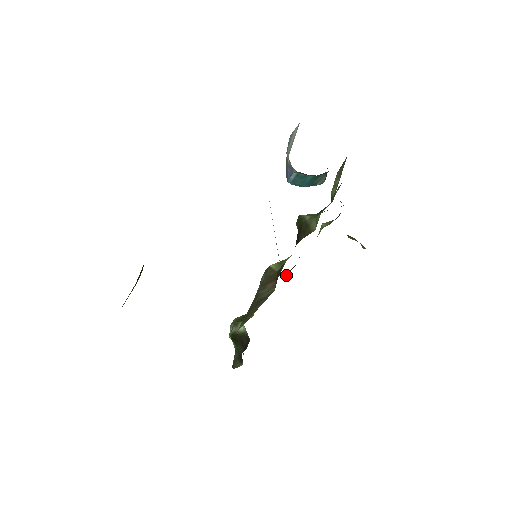
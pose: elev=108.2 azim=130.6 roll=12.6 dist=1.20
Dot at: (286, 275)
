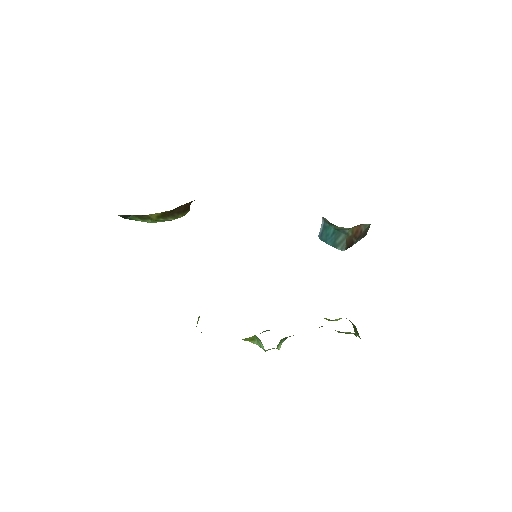
Dot at: occluded
